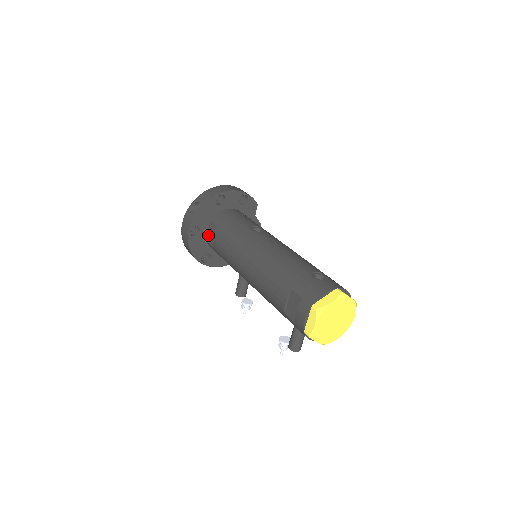
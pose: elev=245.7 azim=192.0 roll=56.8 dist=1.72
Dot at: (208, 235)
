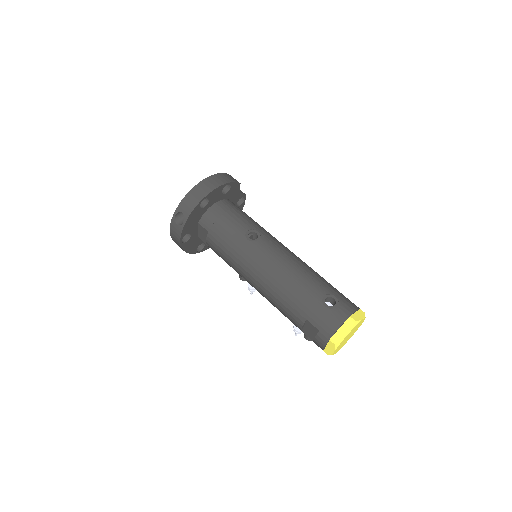
Dot at: (199, 234)
